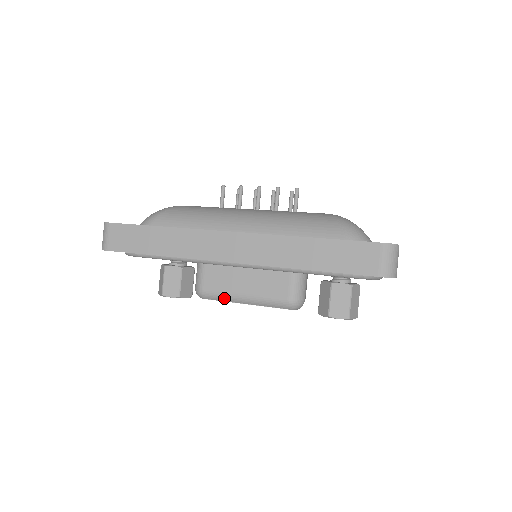
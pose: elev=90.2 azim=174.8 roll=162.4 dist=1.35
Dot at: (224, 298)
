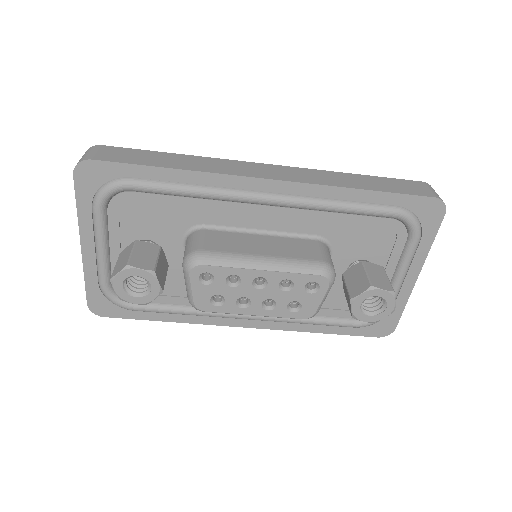
Dot at: (233, 261)
